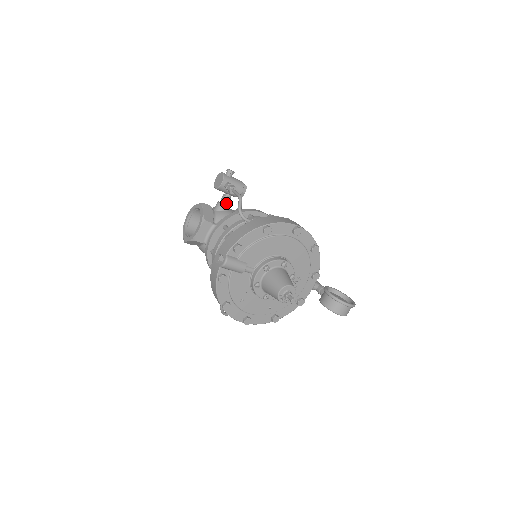
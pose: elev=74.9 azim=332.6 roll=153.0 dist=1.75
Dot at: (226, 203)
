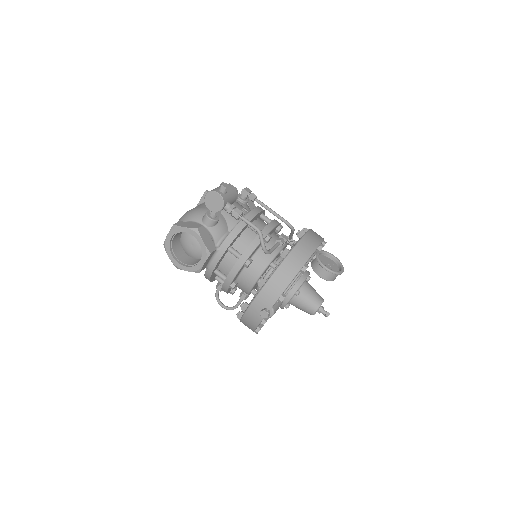
Dot at: (217, 215)
